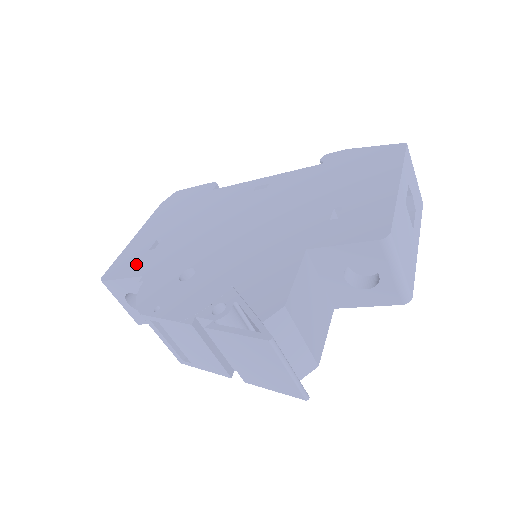
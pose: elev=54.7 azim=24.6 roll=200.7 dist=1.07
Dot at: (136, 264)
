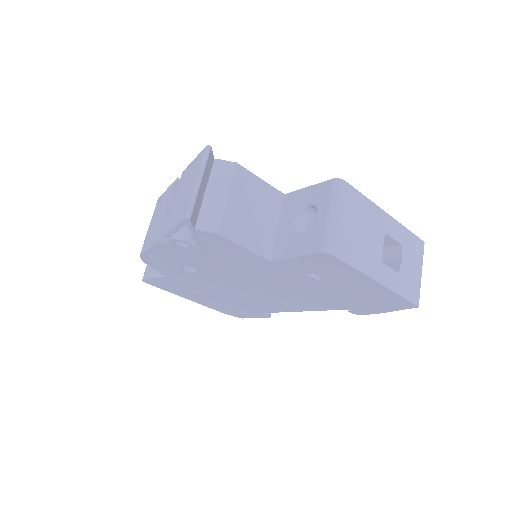
Dot at: occluded
